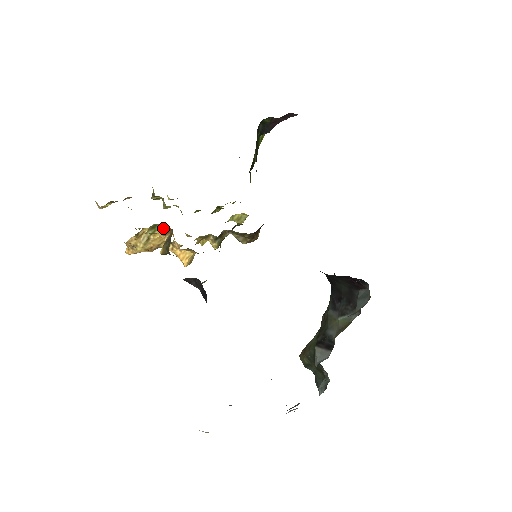
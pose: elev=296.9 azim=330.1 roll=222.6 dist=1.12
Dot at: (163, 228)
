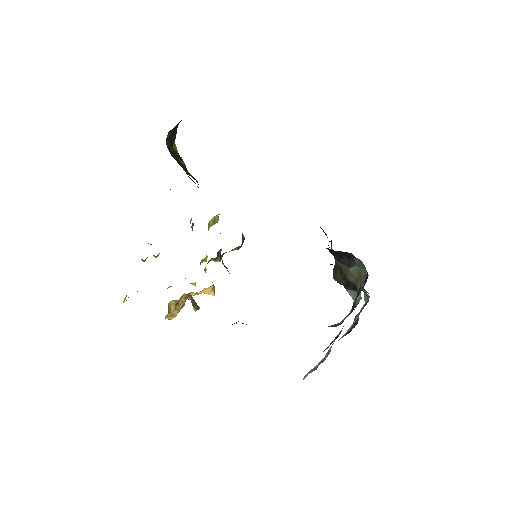
Dot at: (182, 297)
